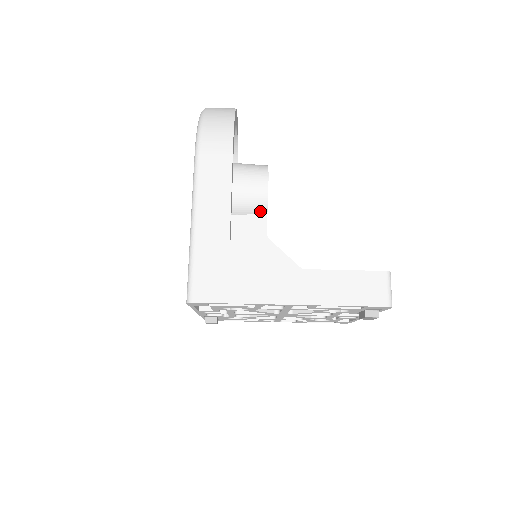
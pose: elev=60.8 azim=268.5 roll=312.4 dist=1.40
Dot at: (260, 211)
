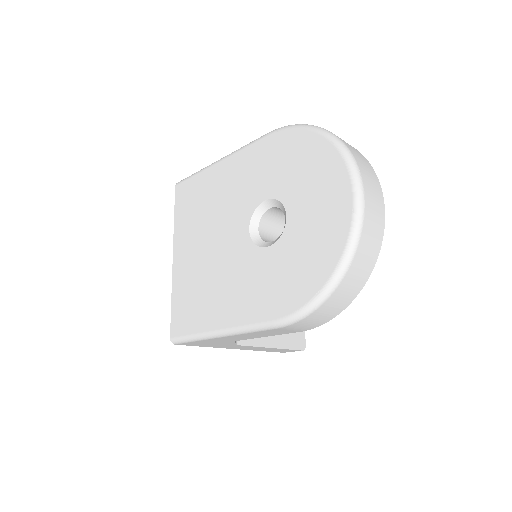
Dot at: occluded
